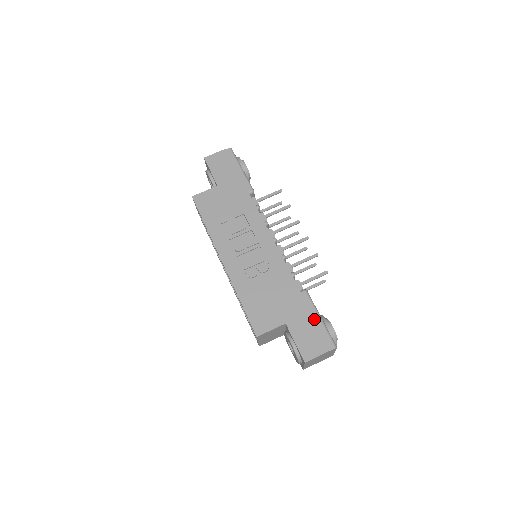
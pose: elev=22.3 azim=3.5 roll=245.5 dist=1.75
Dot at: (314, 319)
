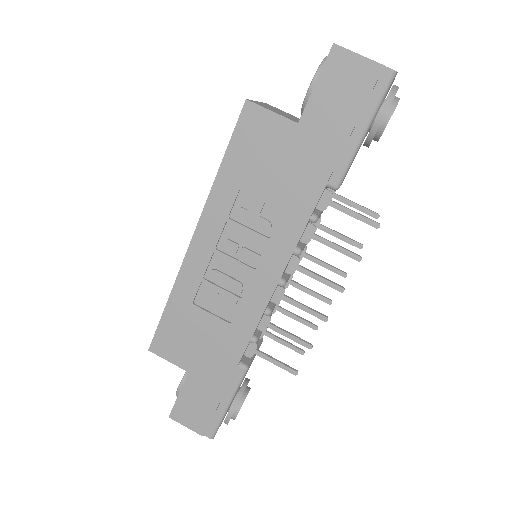
Dot at: (219, 401)
